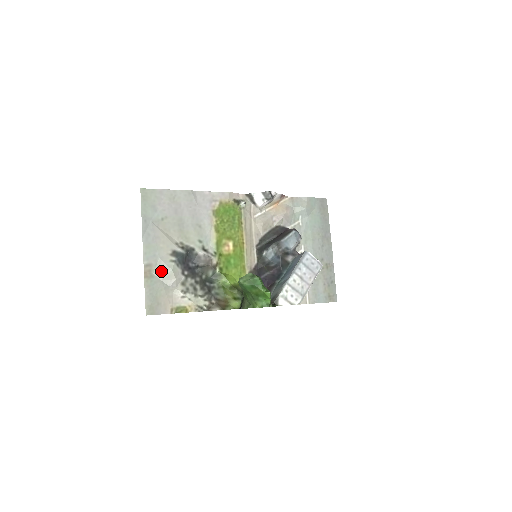
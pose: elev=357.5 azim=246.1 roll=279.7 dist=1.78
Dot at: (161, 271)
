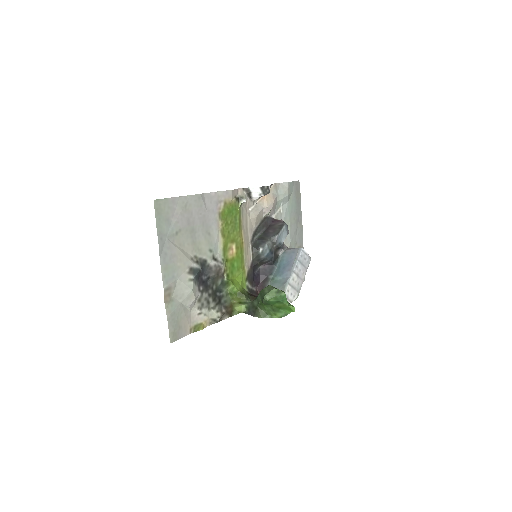
Dot at: (181, 293)
